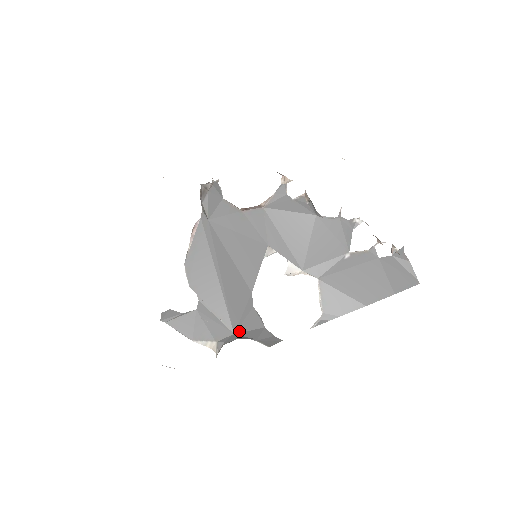
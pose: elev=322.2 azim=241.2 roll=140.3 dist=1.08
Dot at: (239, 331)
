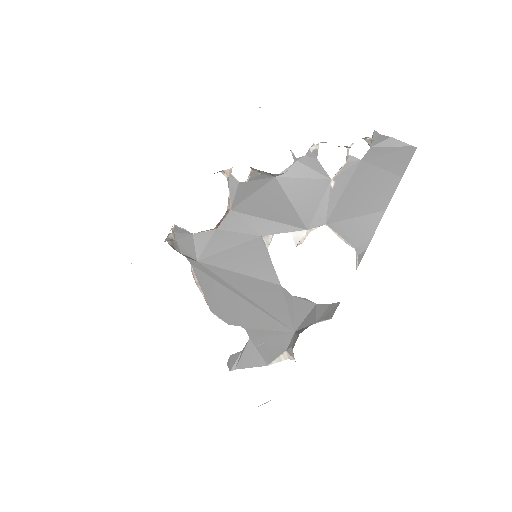
Dot at: (297, 326)
